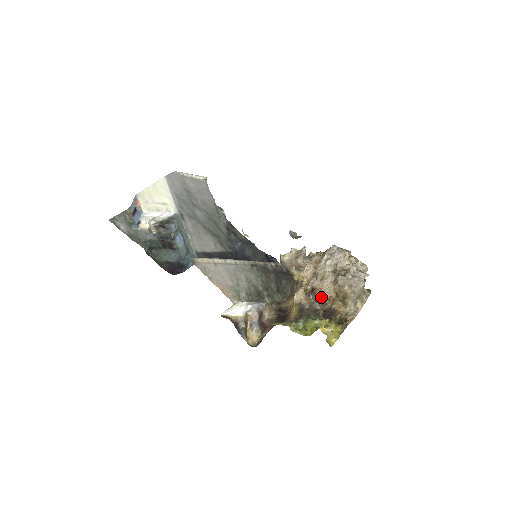
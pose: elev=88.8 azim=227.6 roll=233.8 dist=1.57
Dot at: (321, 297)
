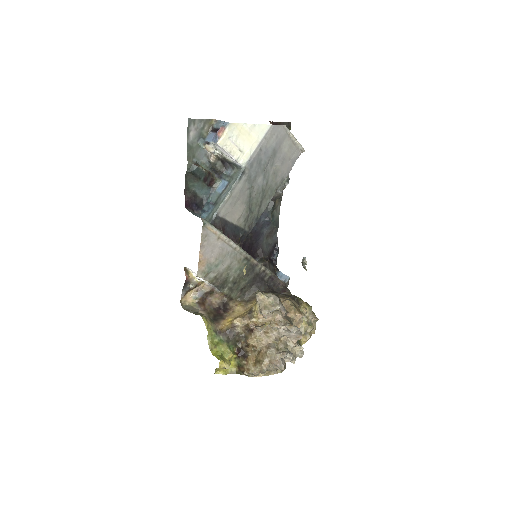
Dot at: (250, 340)
